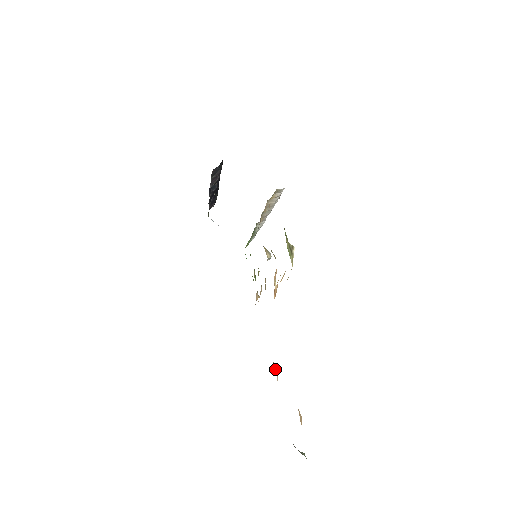
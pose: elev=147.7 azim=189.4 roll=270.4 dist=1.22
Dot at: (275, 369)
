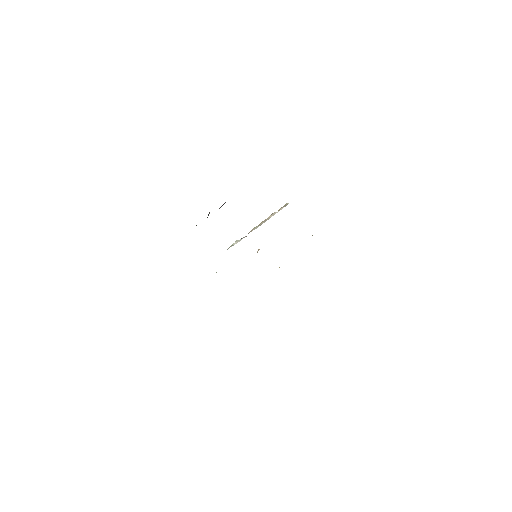
Dot at: occluded
